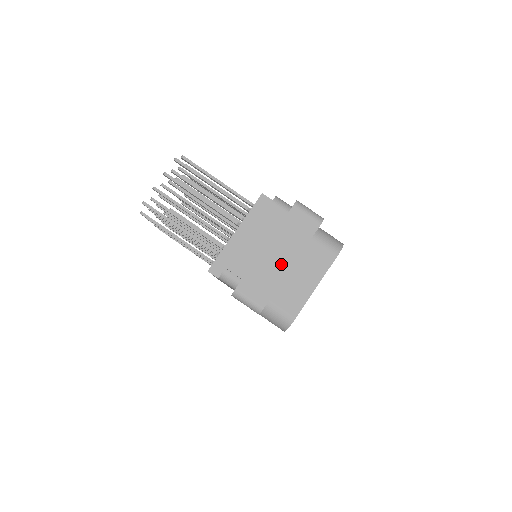
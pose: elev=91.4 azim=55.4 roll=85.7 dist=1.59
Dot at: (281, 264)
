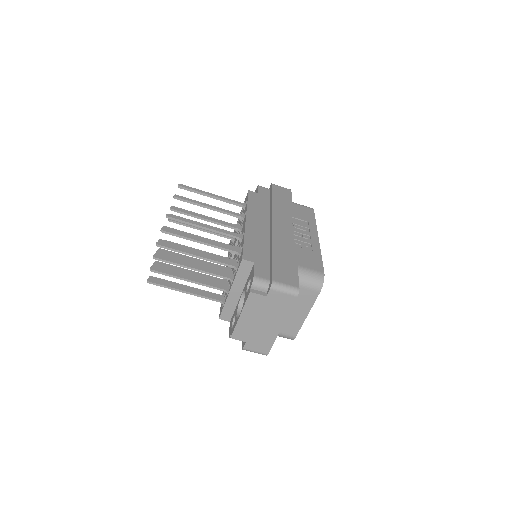
Dot at: (272, 328)
